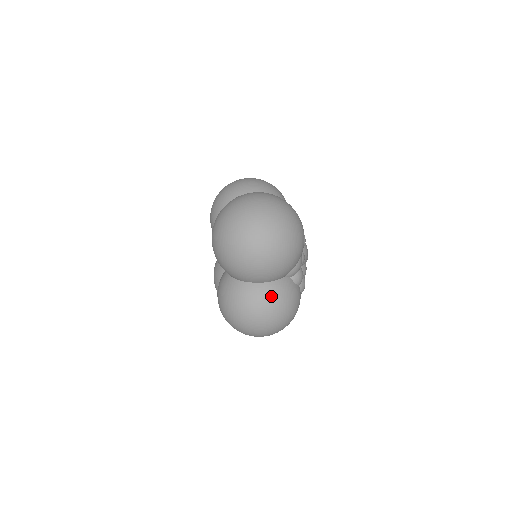
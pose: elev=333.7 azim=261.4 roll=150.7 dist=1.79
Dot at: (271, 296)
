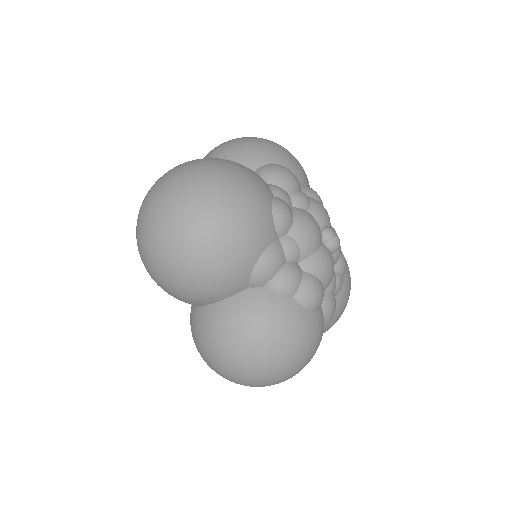
Dot at: (222, 325)
